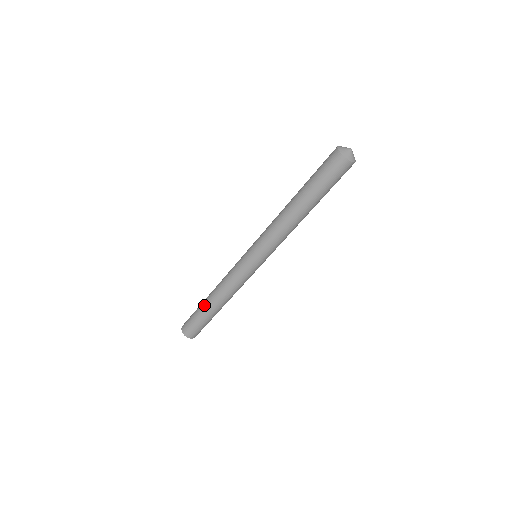
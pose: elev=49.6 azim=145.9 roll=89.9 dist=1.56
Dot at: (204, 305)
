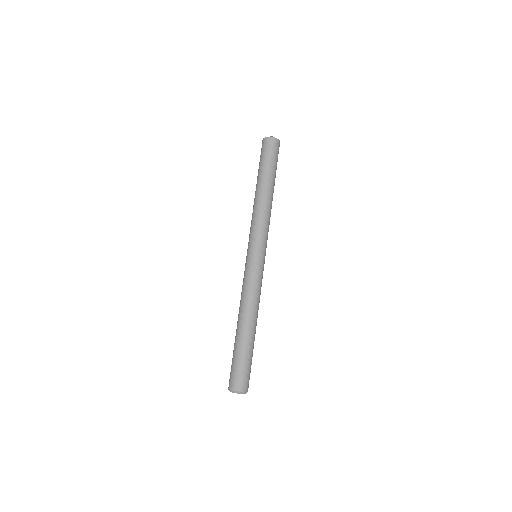
Dot at: (238, 337)
